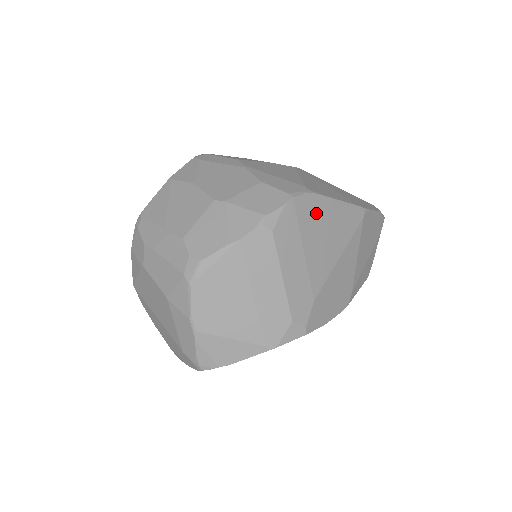
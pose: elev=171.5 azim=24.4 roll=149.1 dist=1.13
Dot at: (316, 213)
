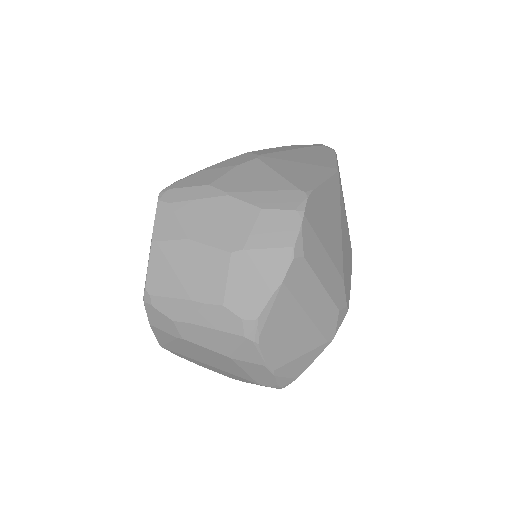
Dot at: (318, 209)
